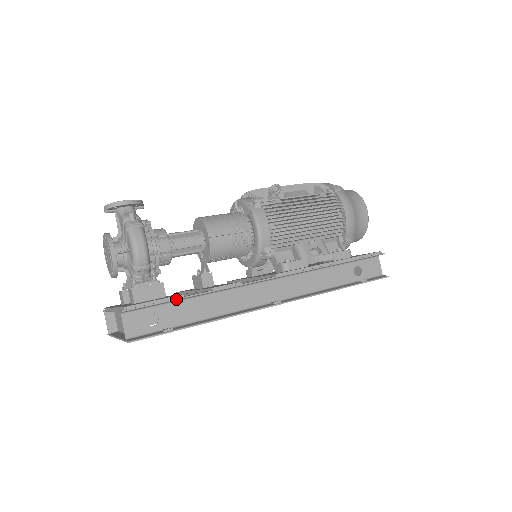
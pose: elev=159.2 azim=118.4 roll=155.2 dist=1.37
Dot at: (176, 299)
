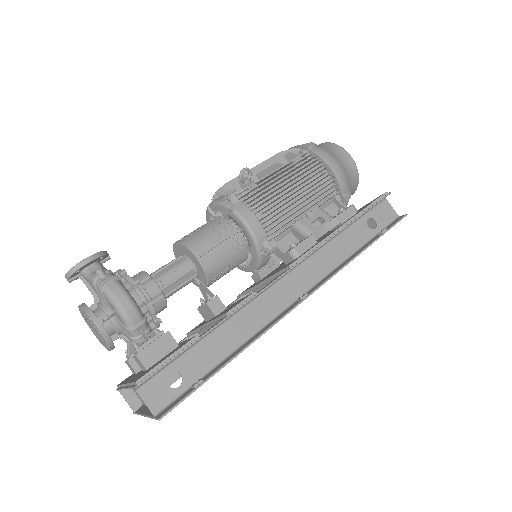
Dot at: (191, 344)
